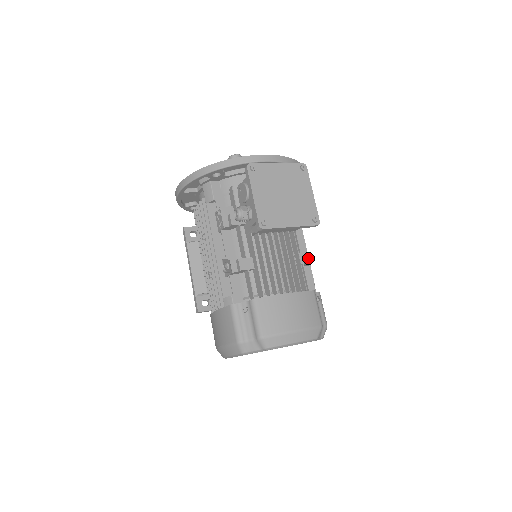
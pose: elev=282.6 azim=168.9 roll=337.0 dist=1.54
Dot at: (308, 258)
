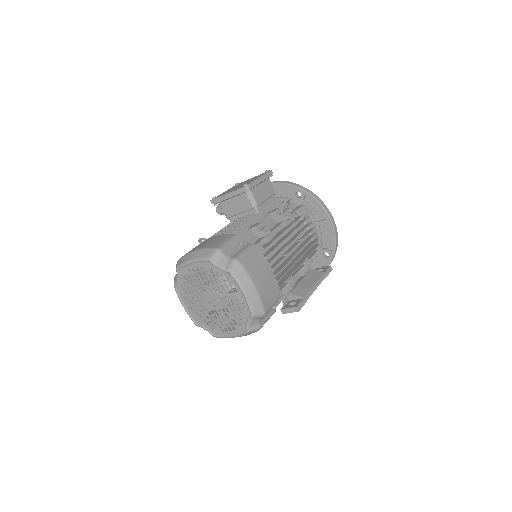
Dot at: (258, 225)
